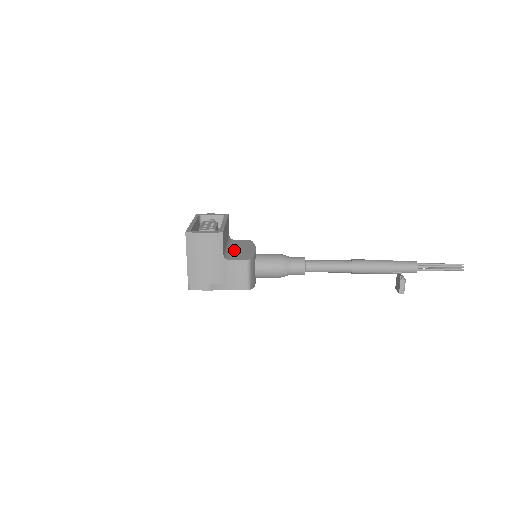
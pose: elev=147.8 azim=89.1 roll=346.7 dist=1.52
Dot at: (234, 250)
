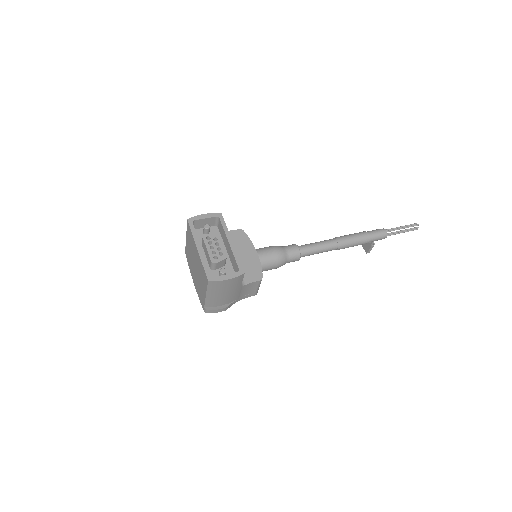
Dot at: occluded
